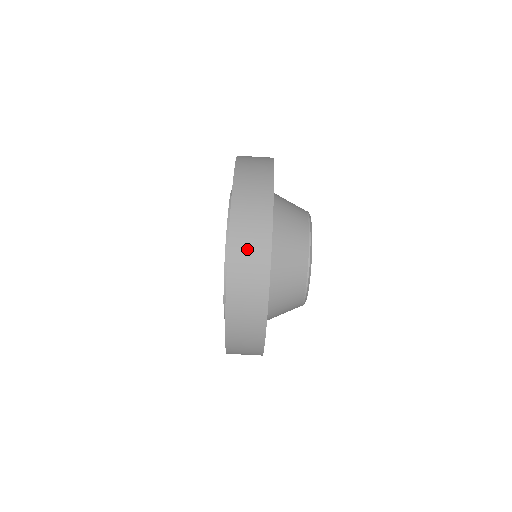
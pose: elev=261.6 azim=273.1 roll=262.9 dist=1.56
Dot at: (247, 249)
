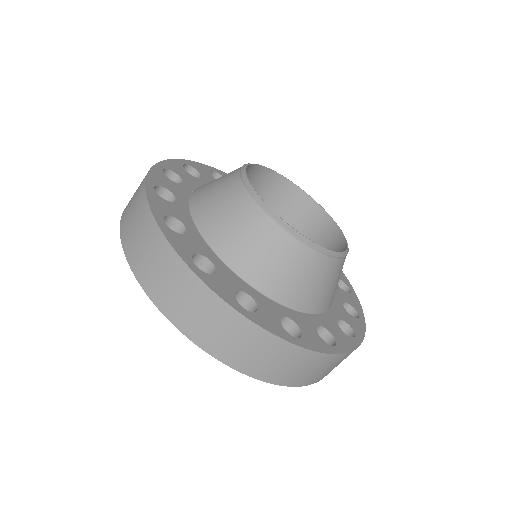
Dot at: (180, 300)
